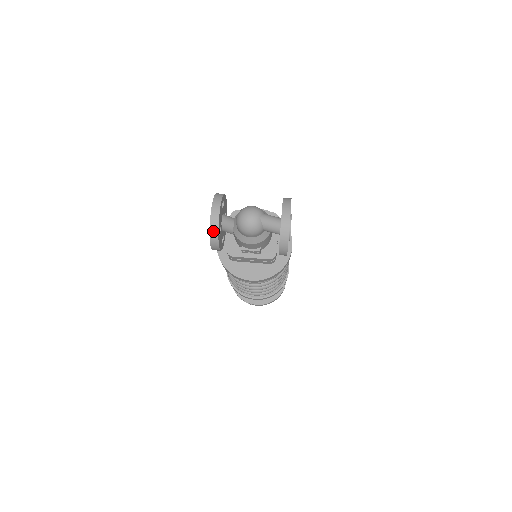
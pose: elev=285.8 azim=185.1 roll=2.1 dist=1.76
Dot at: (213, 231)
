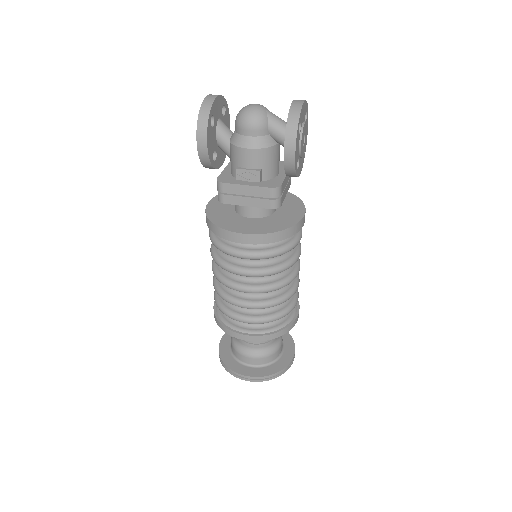
Dot at: (204, 110)
